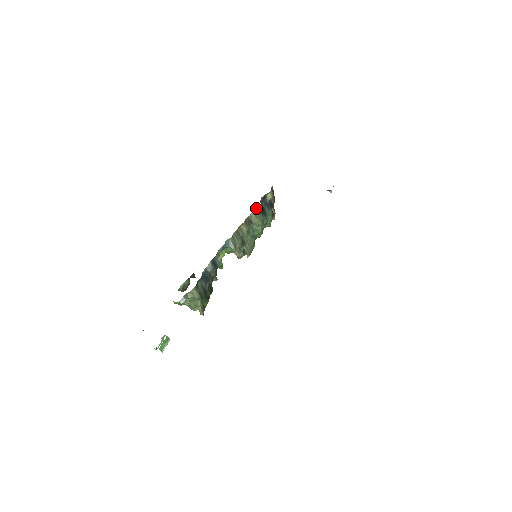
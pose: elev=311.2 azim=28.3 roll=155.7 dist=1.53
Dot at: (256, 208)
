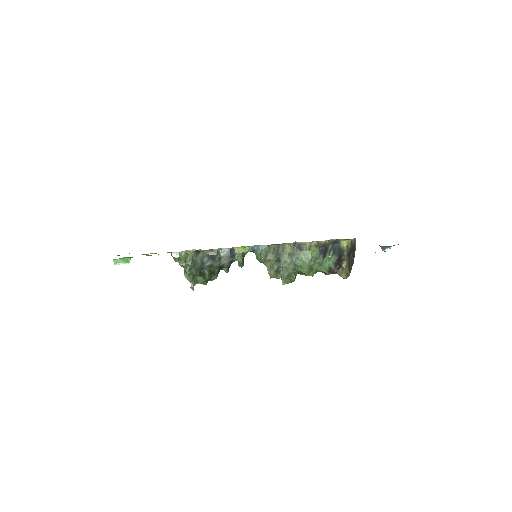
Dot at: (316, 241)
